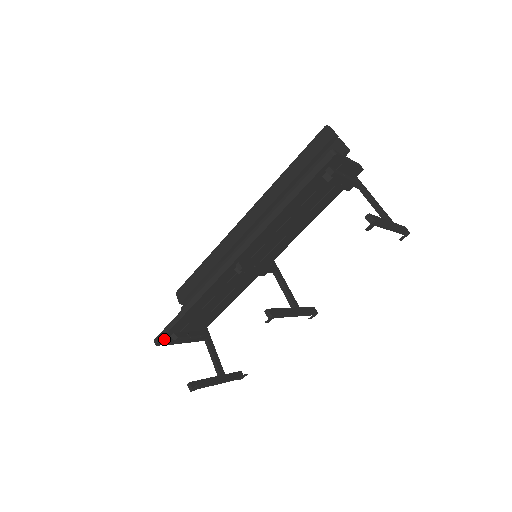
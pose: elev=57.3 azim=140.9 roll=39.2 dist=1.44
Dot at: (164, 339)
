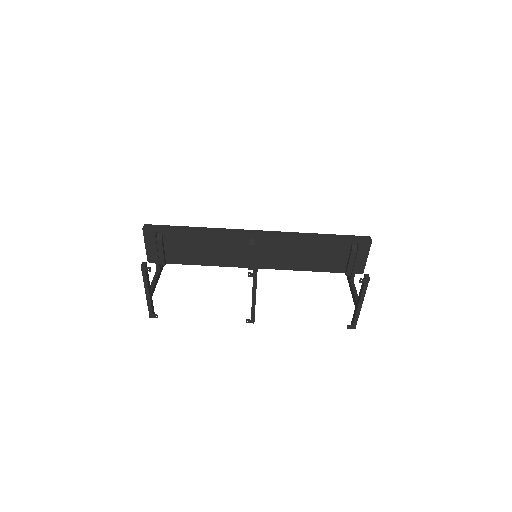
Dot at: (152, 231)
